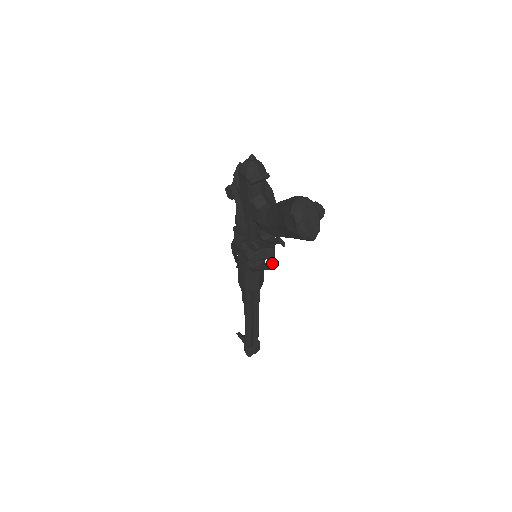
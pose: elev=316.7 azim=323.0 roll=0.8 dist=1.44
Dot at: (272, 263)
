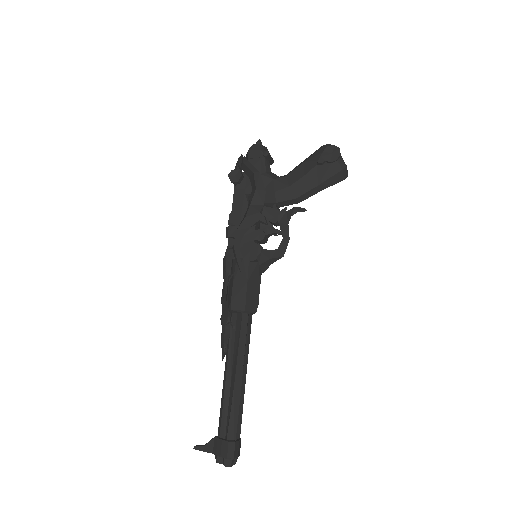
Dot at: (286, 244)
